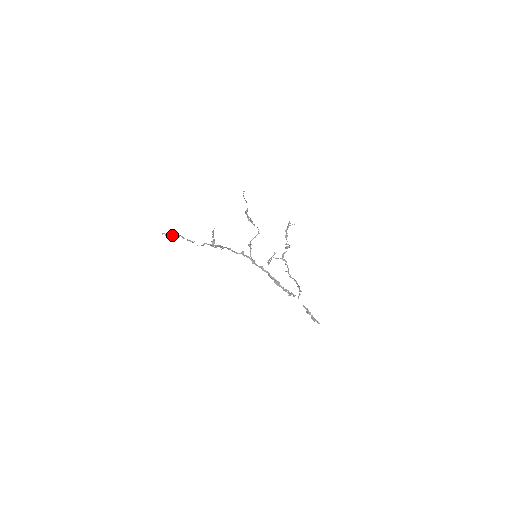
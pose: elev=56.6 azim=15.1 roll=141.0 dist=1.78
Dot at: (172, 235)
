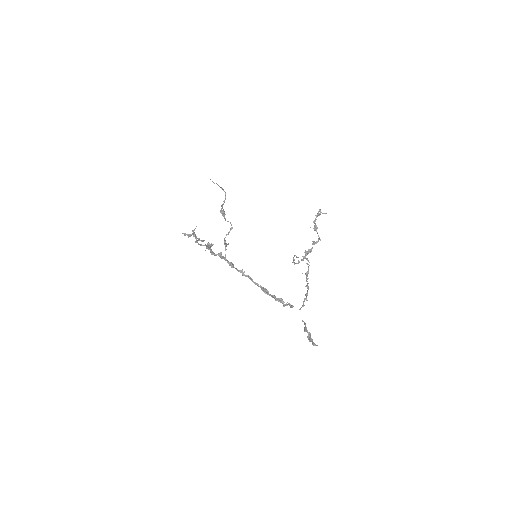
Dot at: (190, 234)
